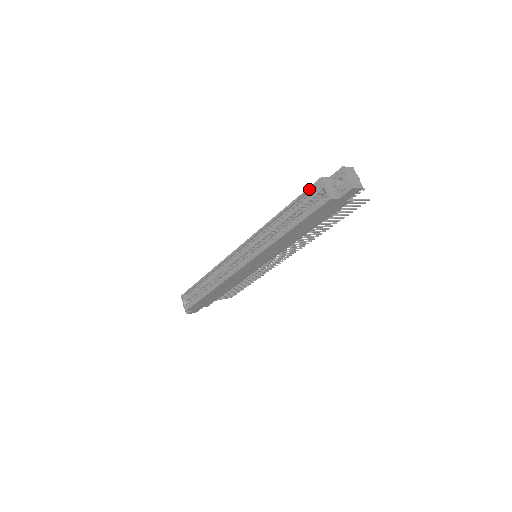
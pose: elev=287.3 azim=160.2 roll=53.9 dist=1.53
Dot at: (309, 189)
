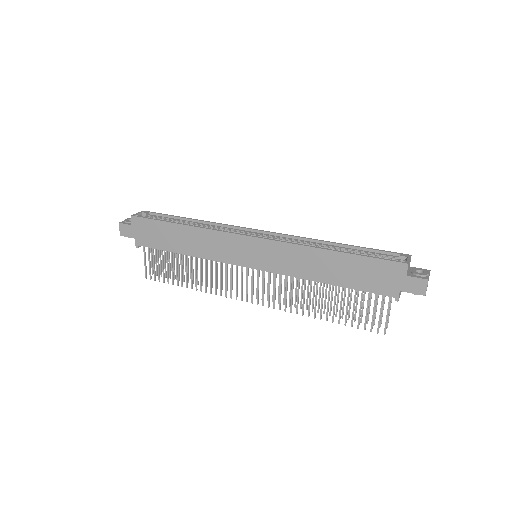
Dot at: (391, 252)
